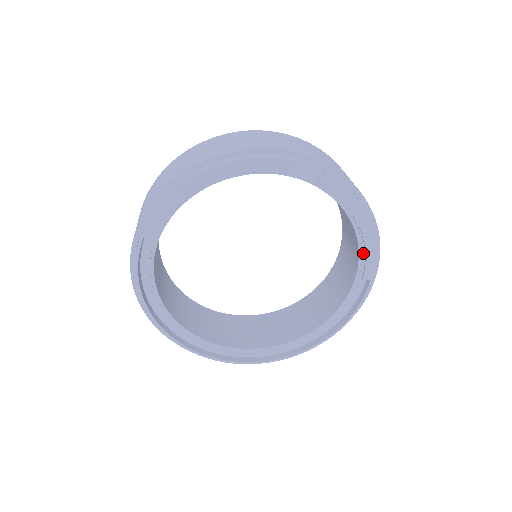
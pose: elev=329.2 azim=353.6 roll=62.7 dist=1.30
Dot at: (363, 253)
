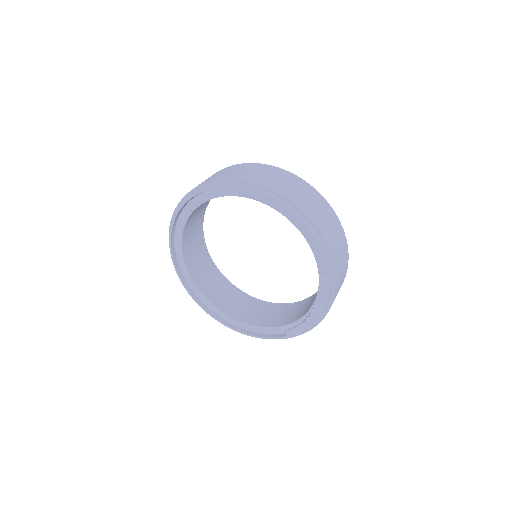
Dot at: (300, 322)
